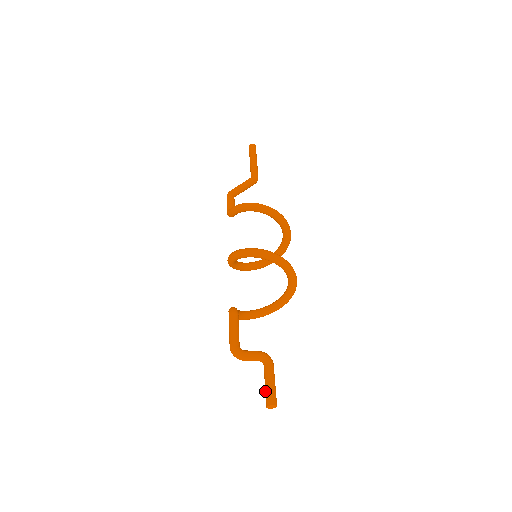
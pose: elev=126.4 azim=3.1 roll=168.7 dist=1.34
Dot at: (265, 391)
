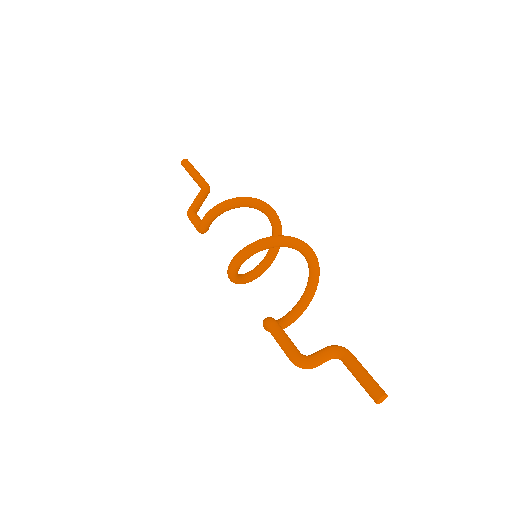
Dot at: (362, 386)
